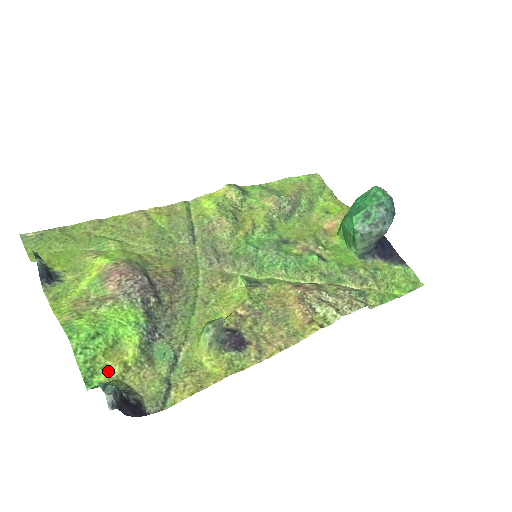
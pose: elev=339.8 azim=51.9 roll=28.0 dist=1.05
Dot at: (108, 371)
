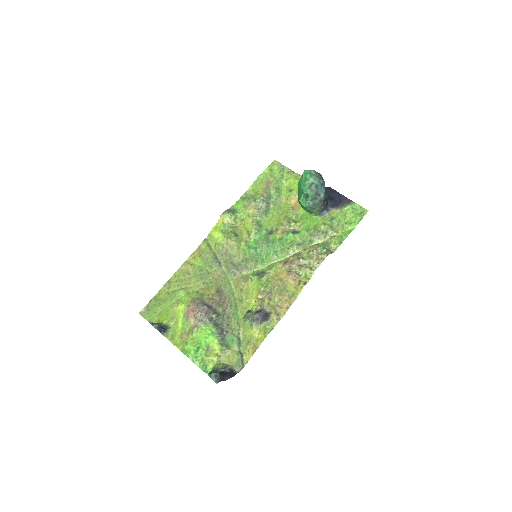
Dot at: (212, 362)
